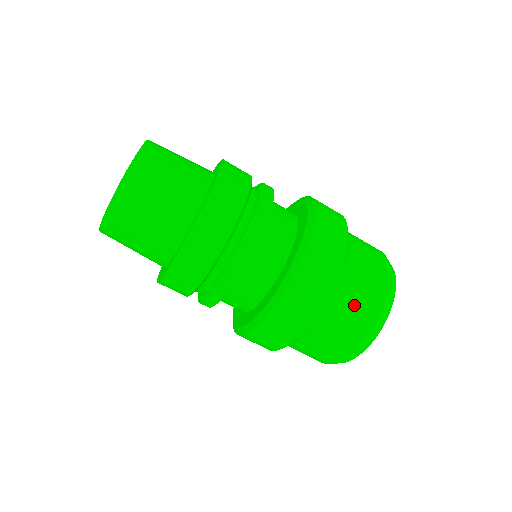
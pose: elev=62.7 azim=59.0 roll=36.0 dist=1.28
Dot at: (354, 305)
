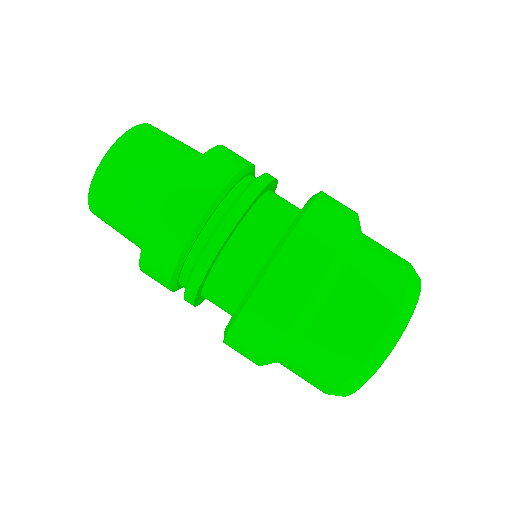
Dot at: (383, 248)
